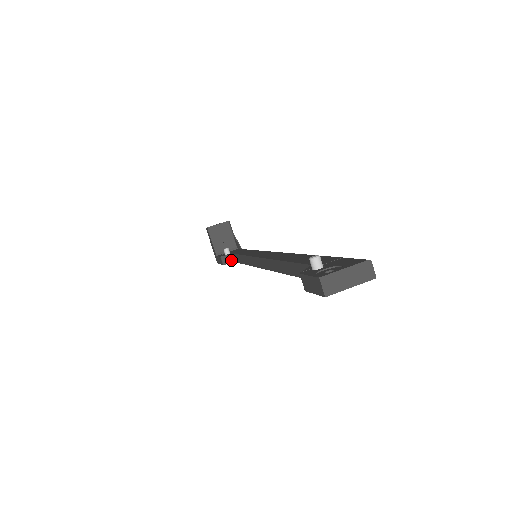
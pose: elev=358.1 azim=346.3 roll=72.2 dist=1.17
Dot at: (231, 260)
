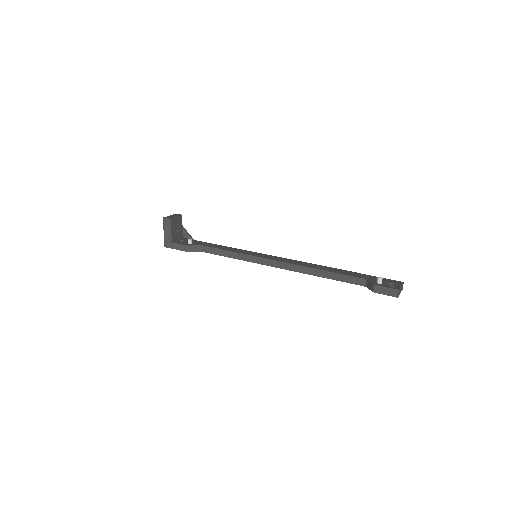
Dot at: (197, 249)
